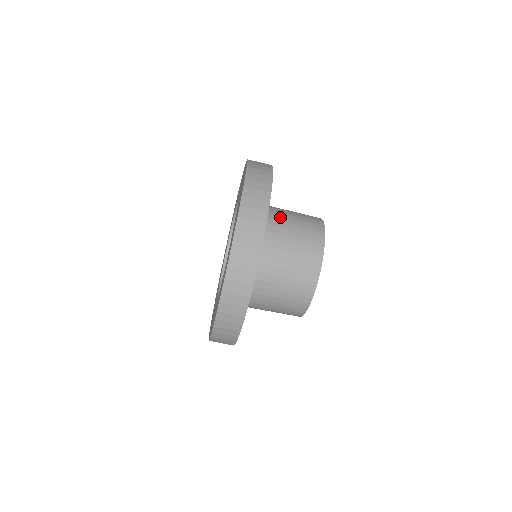
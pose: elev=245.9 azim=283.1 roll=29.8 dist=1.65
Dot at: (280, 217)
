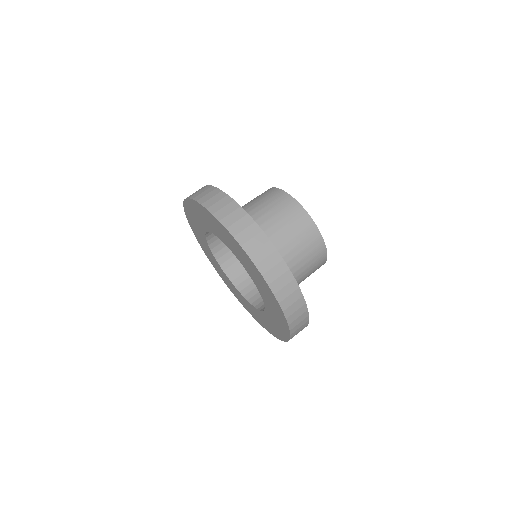
Dot at: occluded
